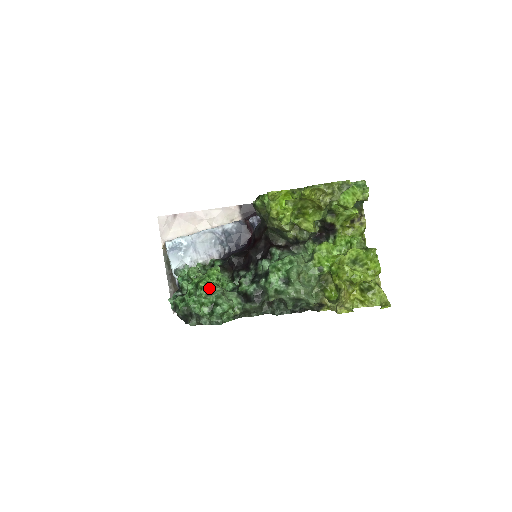
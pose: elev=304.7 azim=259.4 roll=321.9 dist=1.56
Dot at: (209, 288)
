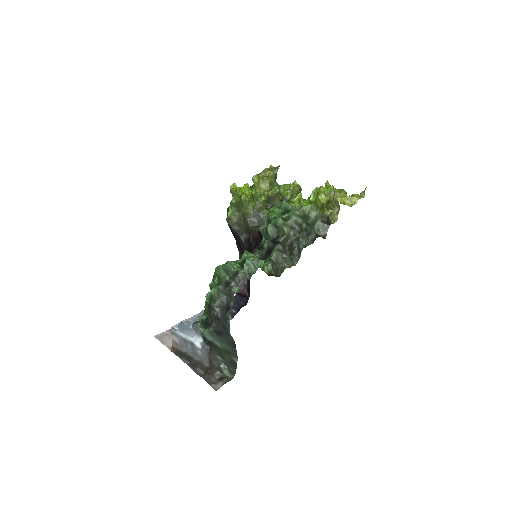
Dot at: (229, 261)
